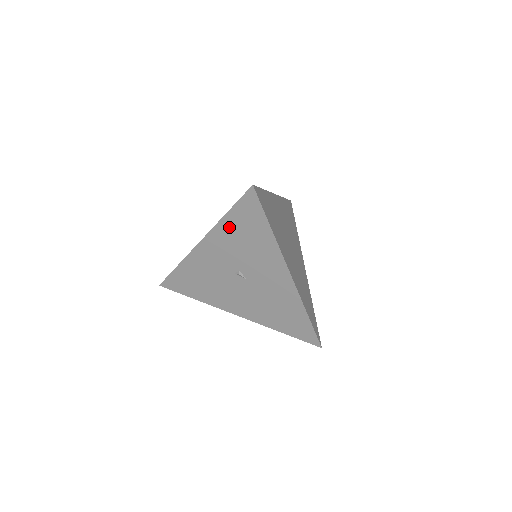
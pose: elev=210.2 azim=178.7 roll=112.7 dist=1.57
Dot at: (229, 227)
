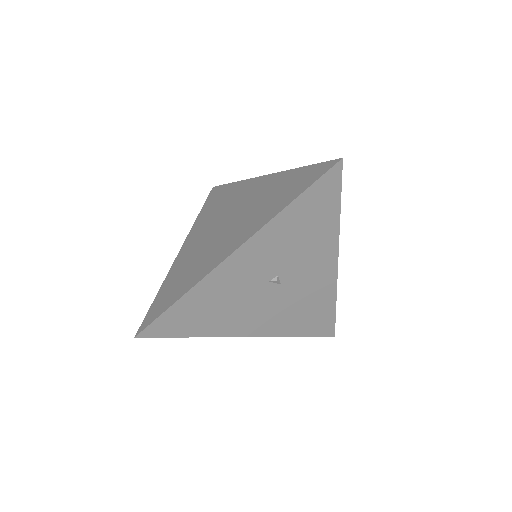
Dot at: (288, 220)
